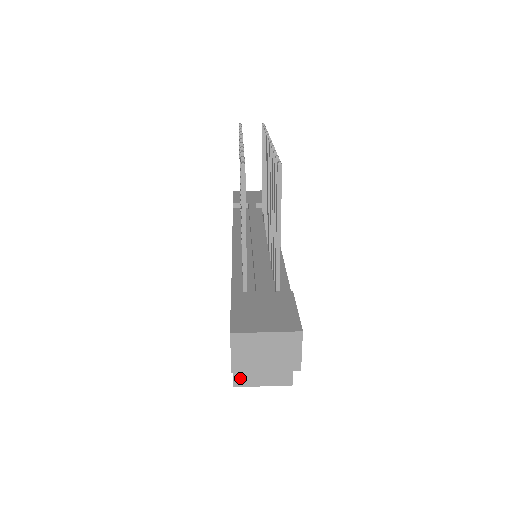
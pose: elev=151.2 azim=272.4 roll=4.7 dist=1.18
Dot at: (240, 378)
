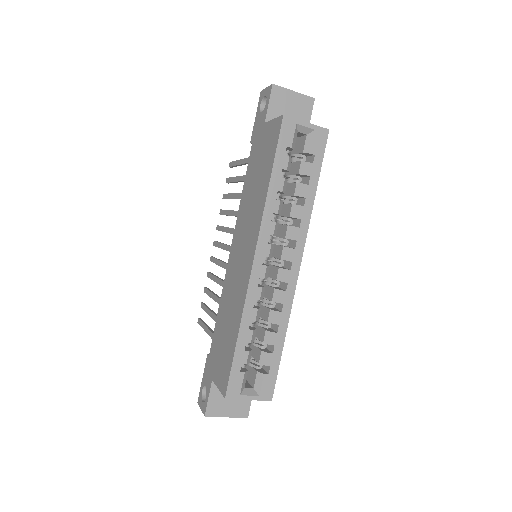
Dot at: occluded
